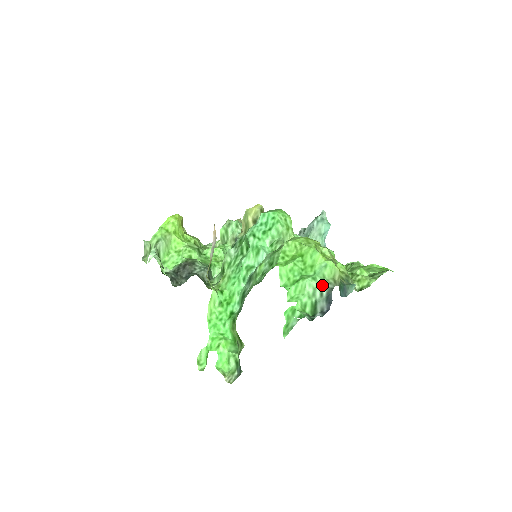
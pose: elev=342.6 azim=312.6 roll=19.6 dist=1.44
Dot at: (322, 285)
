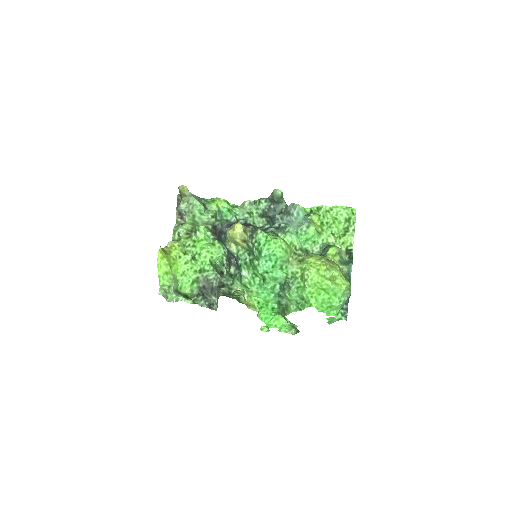
Dot at: (345, 300)
